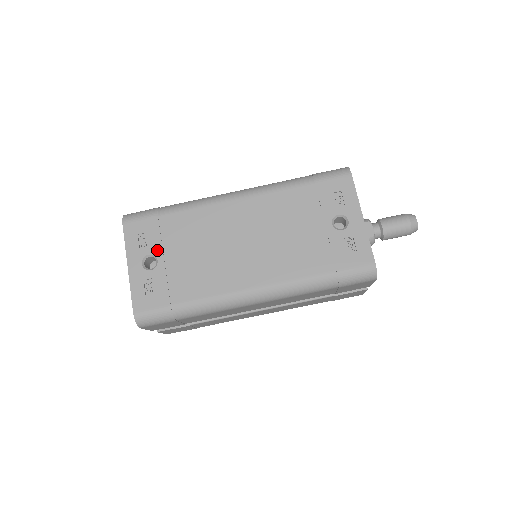
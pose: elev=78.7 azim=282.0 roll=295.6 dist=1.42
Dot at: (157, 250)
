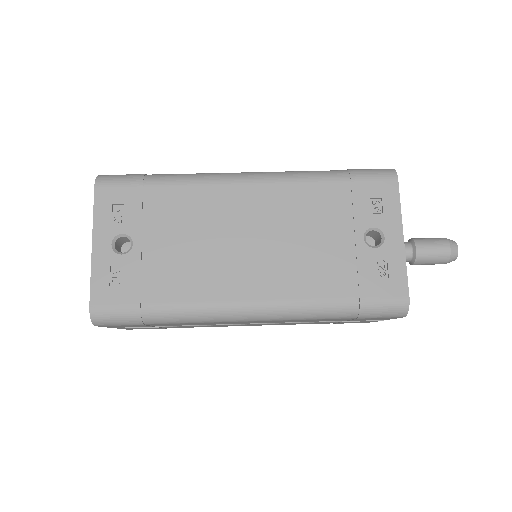
Dot at: (134, 230)
